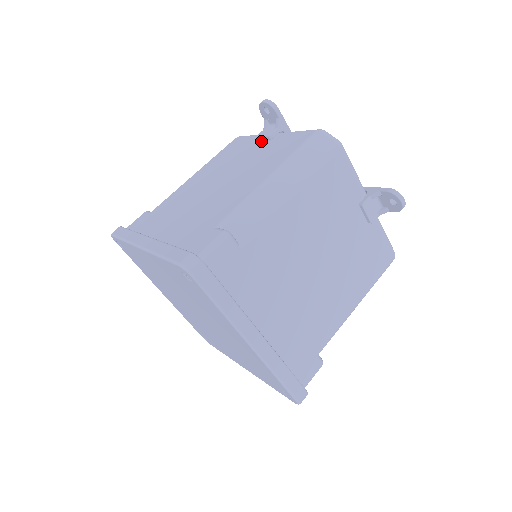
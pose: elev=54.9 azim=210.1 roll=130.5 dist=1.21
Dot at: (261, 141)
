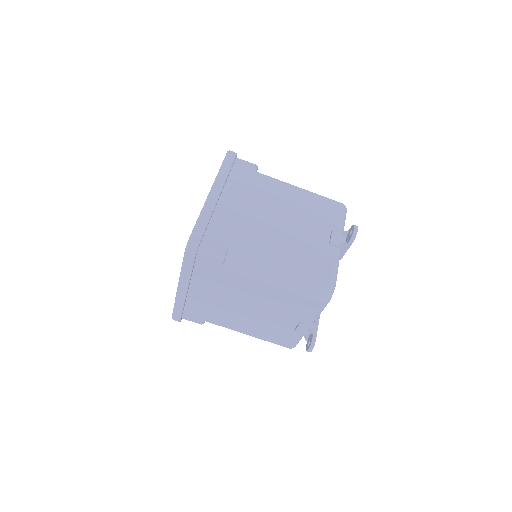
Dot at: (330, 235)
